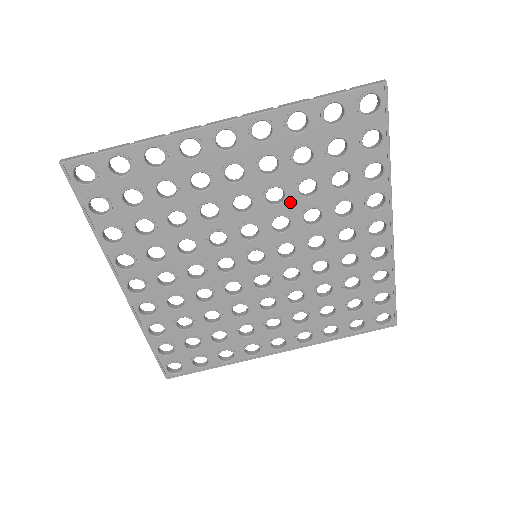
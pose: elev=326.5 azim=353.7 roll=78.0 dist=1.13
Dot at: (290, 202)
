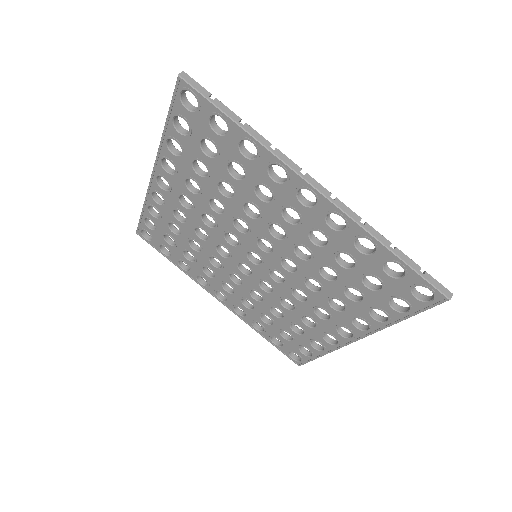
Dot at: (308, 265)
